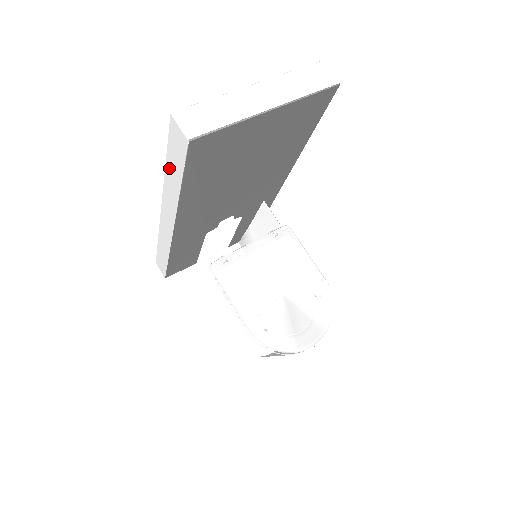
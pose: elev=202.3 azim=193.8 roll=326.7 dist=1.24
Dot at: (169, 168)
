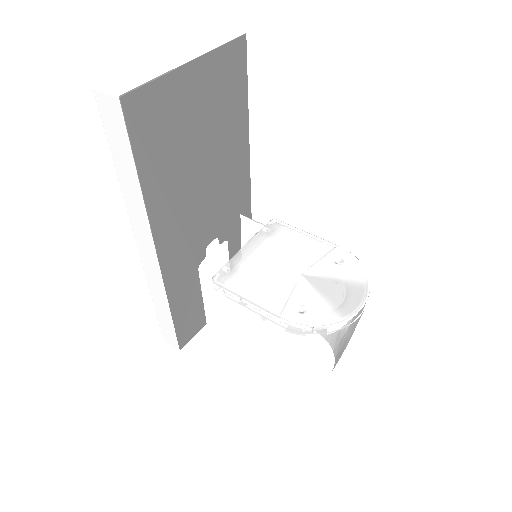
Dot at: (120, 169)
